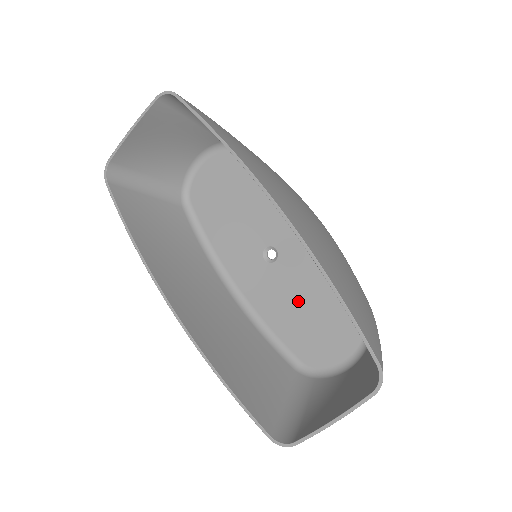
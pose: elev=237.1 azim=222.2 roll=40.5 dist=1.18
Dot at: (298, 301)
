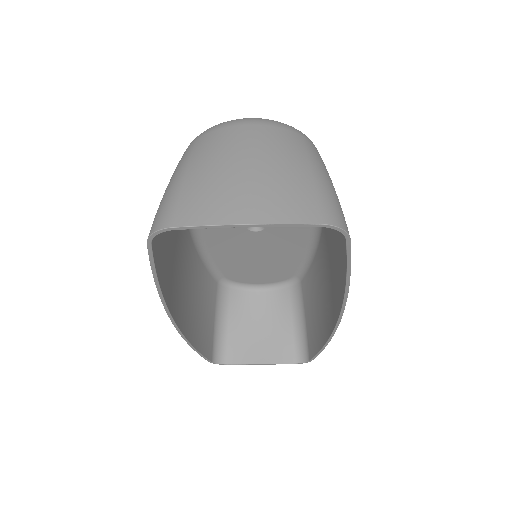
Dot at: (253, 255)
